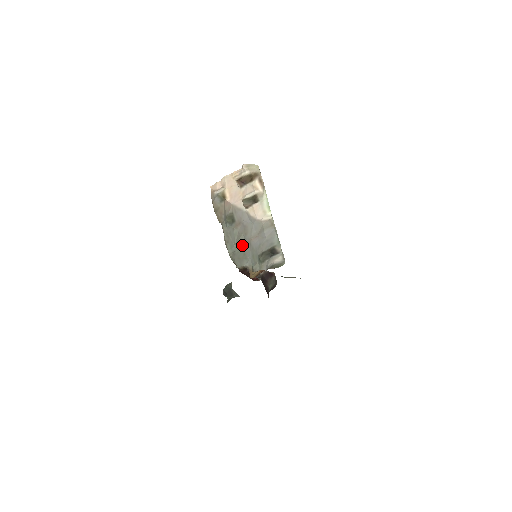
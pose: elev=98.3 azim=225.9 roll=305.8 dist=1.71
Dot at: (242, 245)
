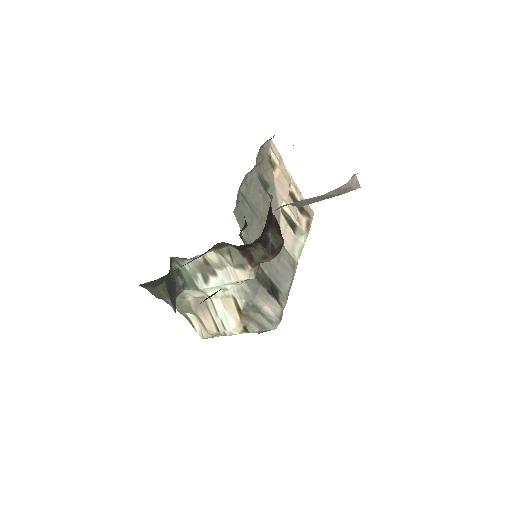
Dot at: (255, 215)
